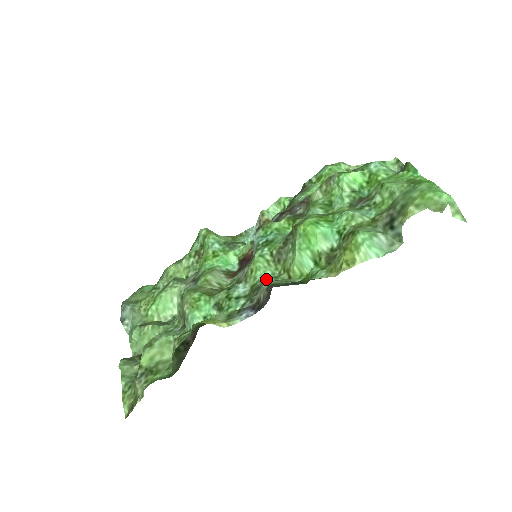
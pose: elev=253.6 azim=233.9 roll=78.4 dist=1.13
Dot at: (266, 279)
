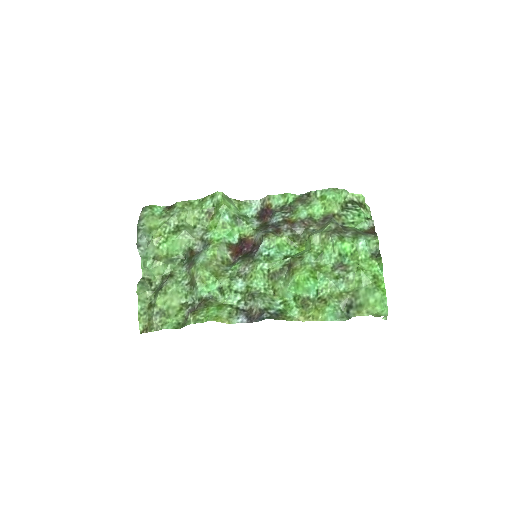
Dot at: (259, 289)
